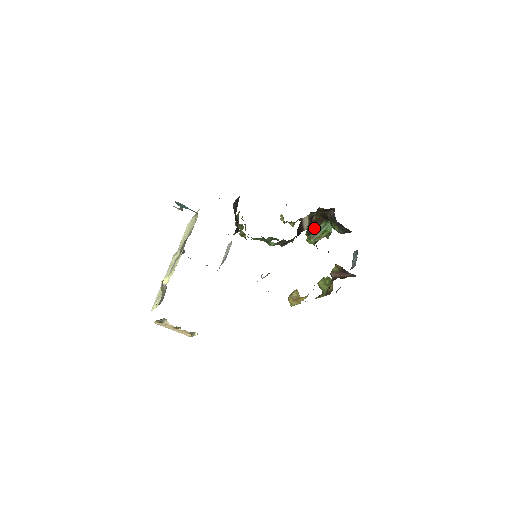
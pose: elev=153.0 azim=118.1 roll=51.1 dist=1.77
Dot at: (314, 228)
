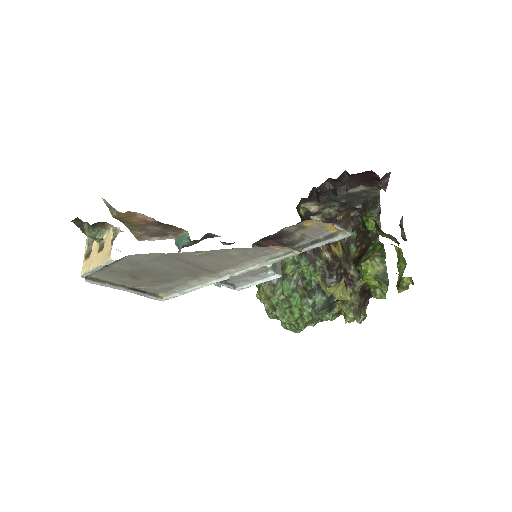
Dot at: (360, 258)
